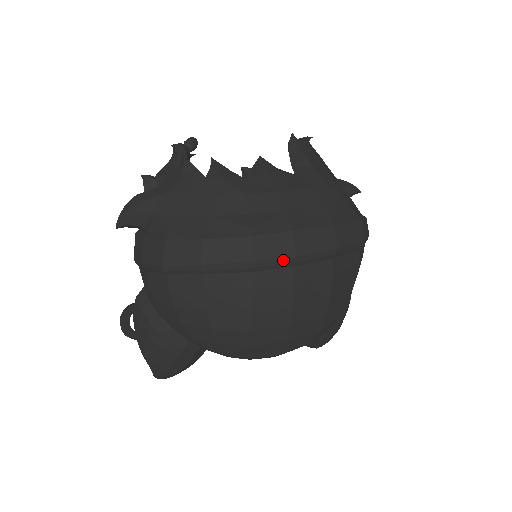
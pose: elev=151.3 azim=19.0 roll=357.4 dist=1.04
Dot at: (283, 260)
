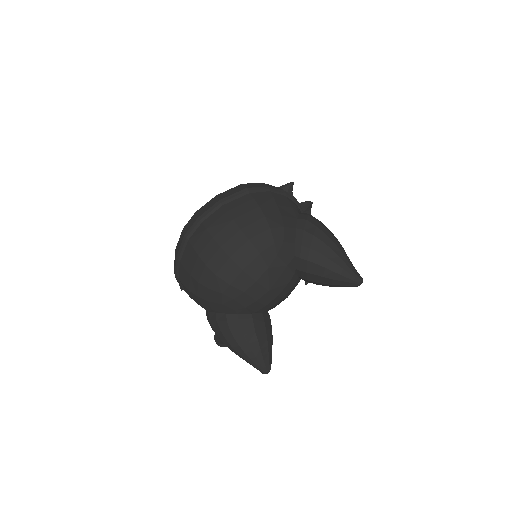
Dot at: (194, 224)
